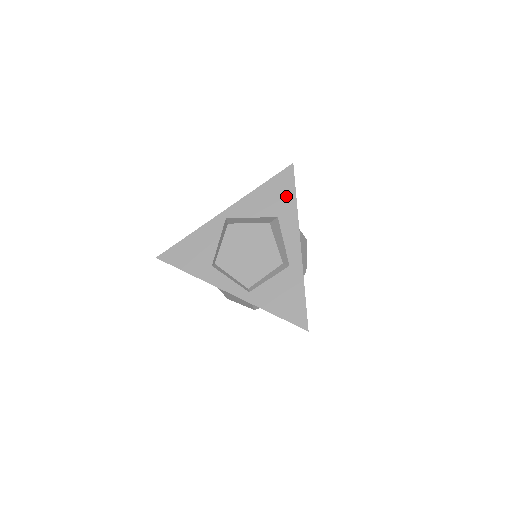
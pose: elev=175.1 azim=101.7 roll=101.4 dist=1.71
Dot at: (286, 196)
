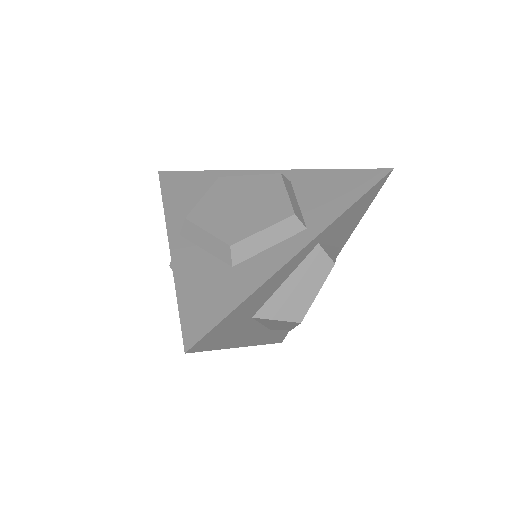
Dot at: occluded
